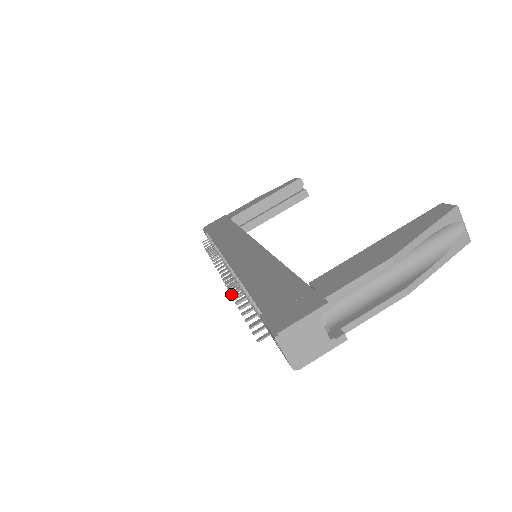
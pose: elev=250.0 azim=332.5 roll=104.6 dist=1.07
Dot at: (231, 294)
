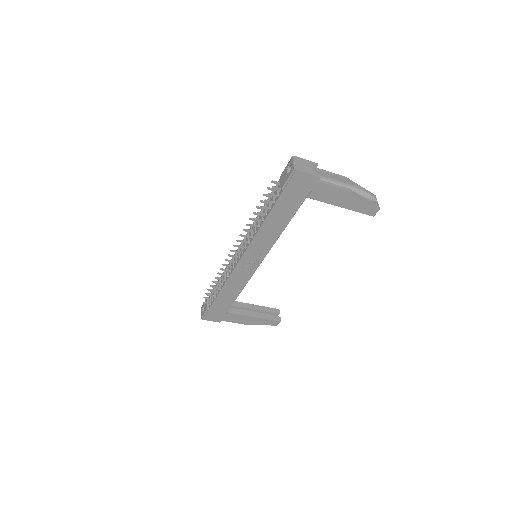
Dot at: (243, 235)
